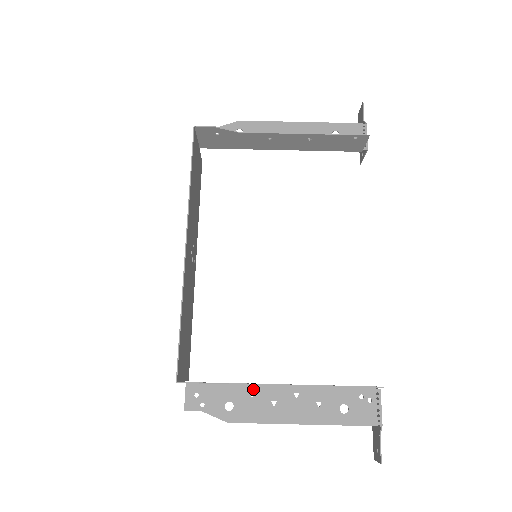
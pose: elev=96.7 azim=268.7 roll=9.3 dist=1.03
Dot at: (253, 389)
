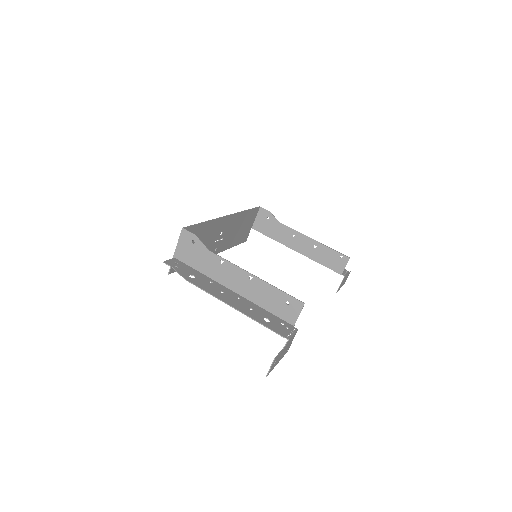
Dot at: (213, 282)
